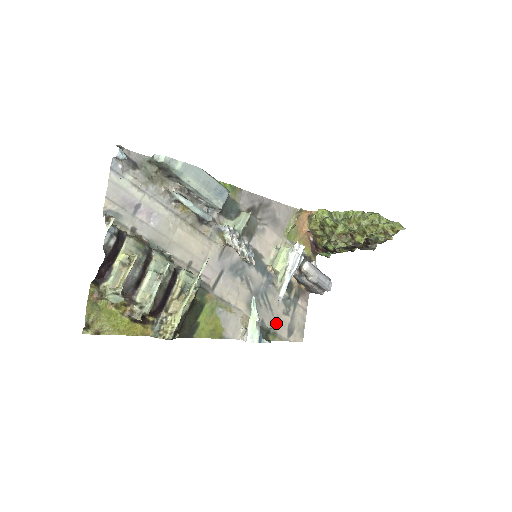
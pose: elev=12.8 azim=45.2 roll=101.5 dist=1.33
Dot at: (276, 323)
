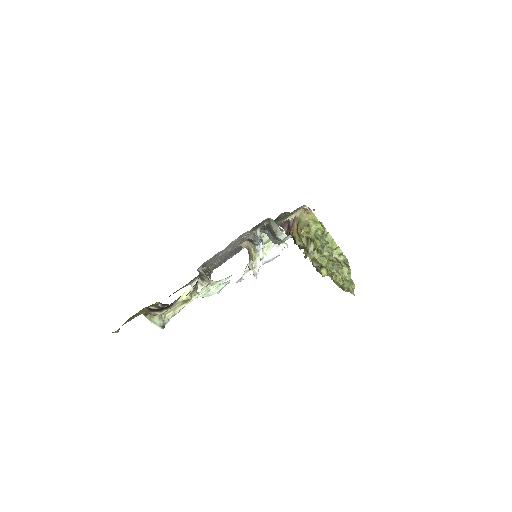
Dot at: occluded
